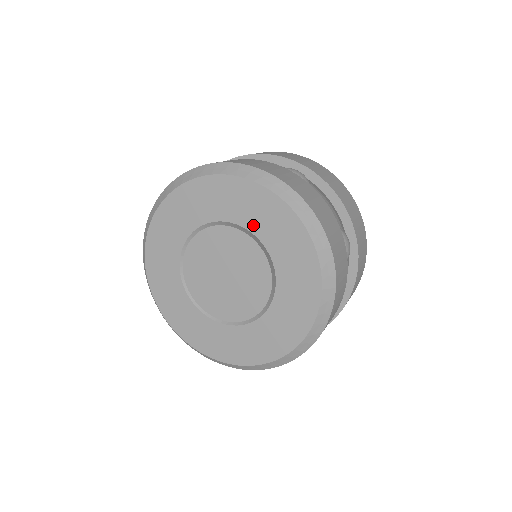
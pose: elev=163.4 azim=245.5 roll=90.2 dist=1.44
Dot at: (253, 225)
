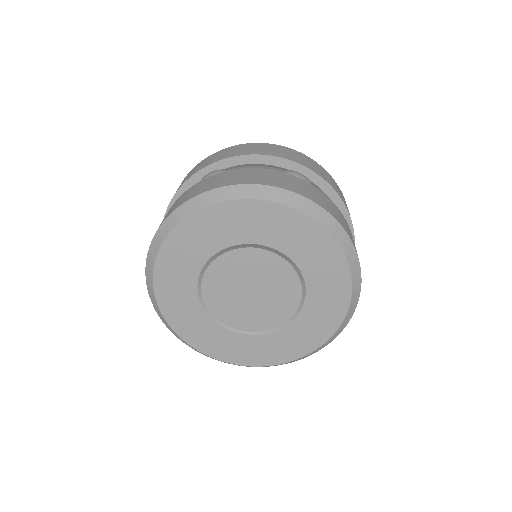
Dot at: (283, 245)
